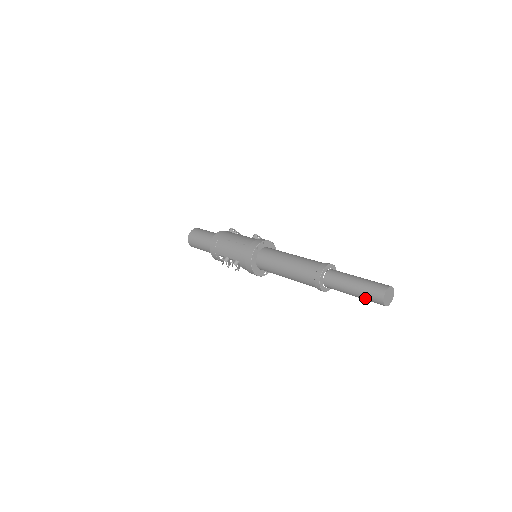
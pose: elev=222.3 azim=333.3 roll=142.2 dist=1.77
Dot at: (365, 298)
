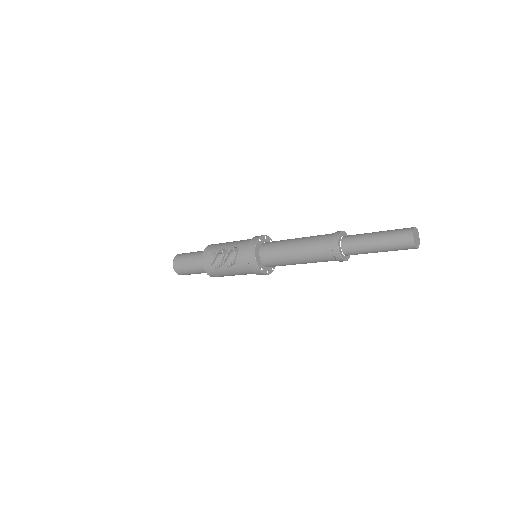
Dot at: (391, 239)
